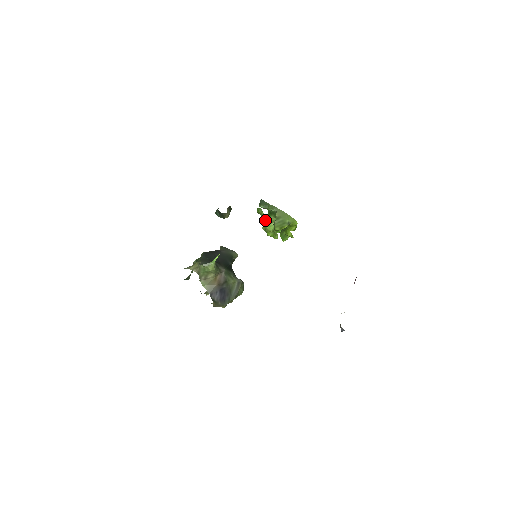
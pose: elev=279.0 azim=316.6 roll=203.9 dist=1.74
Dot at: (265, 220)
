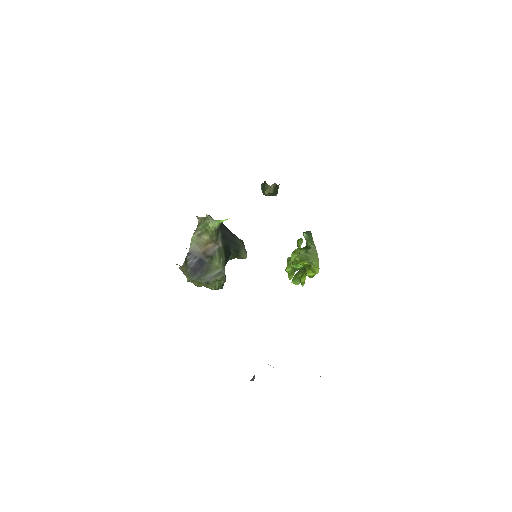
Dot at: (296, 249)
